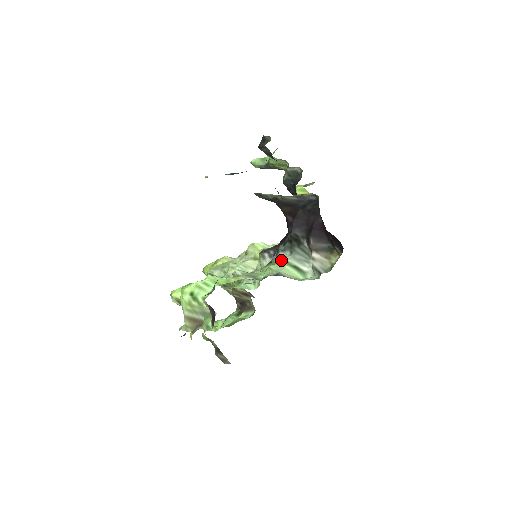
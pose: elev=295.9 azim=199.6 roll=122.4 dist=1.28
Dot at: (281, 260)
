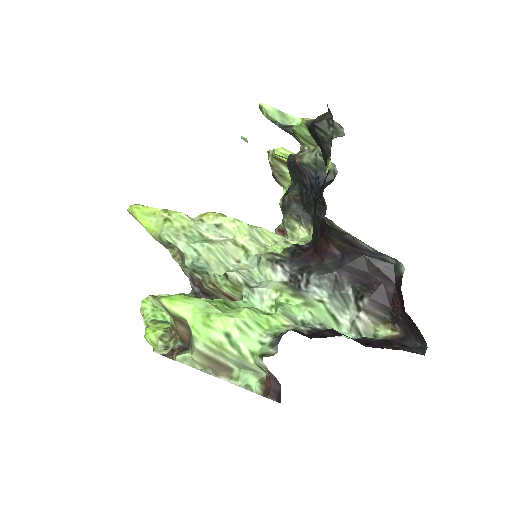
Dot at: (318, 301)
